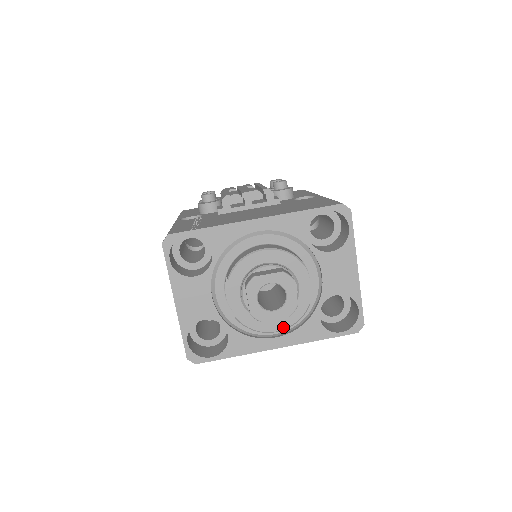
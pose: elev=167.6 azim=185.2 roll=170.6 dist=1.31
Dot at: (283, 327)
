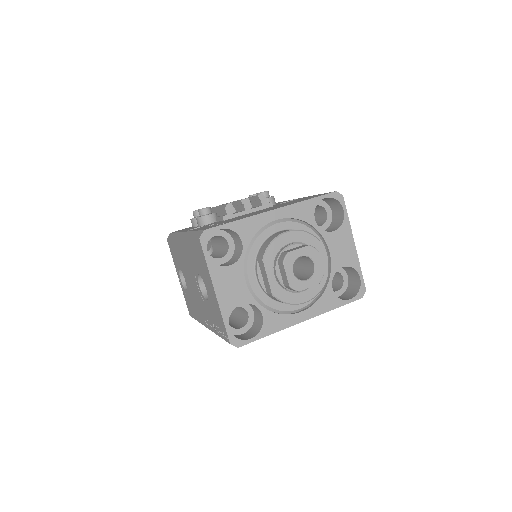
Dot at: (311, 297)
